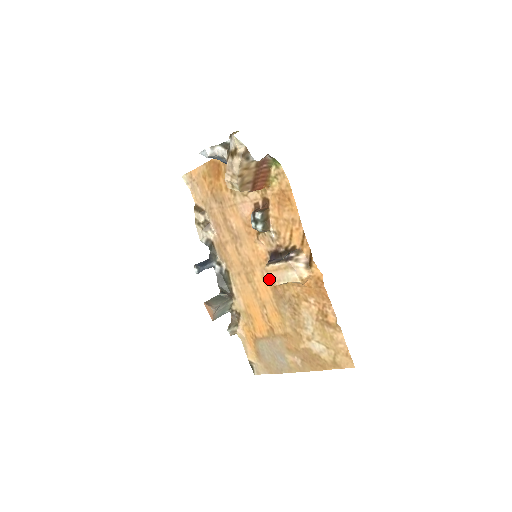
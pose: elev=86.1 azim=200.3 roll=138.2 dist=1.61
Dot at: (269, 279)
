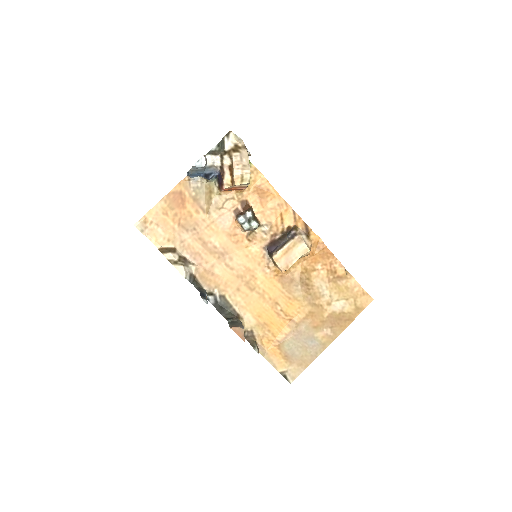
Dot at: (281, 266)
